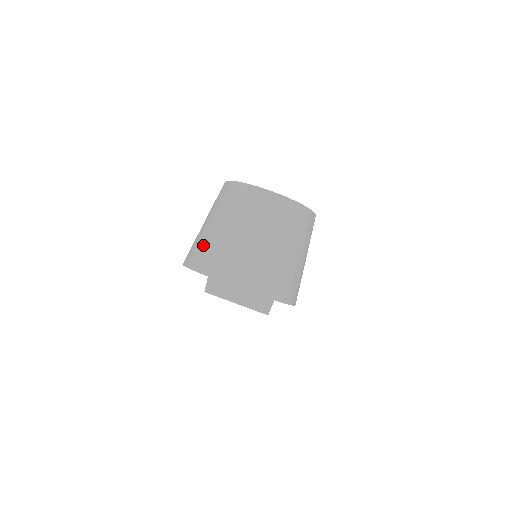
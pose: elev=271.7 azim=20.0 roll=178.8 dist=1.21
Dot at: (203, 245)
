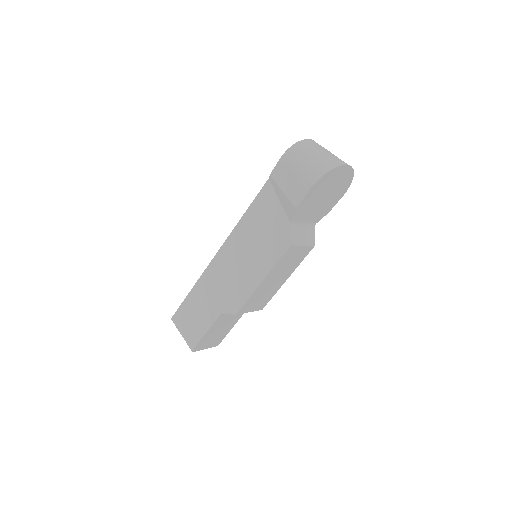
Dot at: (320, 163)
